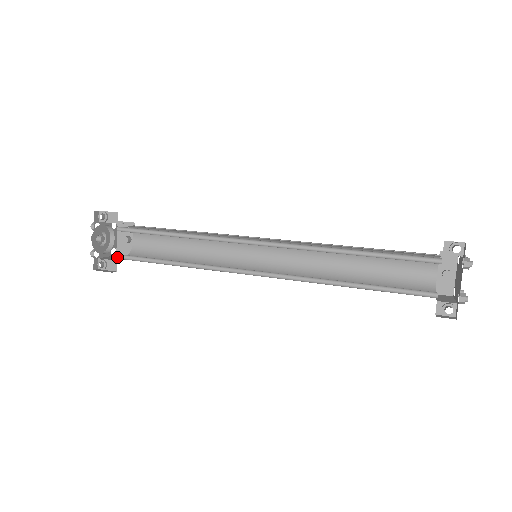
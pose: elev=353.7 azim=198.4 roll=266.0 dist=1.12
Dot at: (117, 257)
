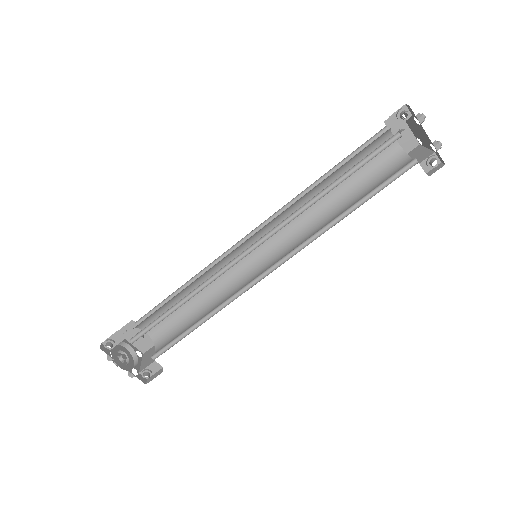
Dot at: (153, 359)
